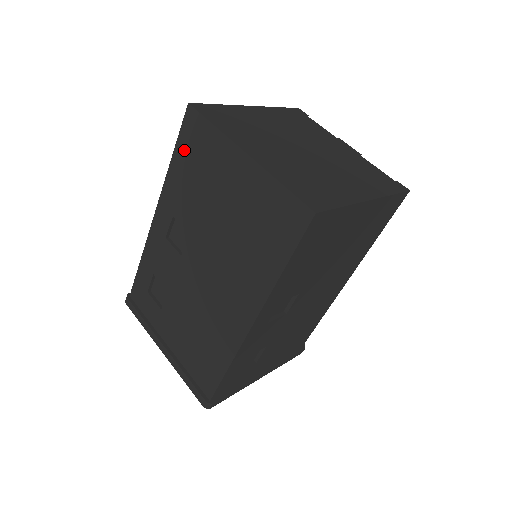
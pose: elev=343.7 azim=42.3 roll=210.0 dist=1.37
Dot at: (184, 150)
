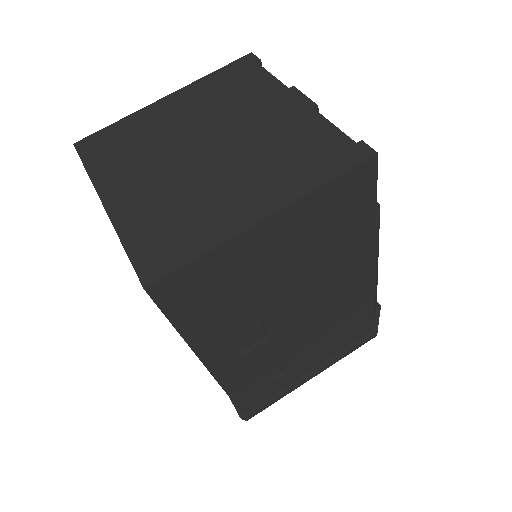
Dot at: occluded
